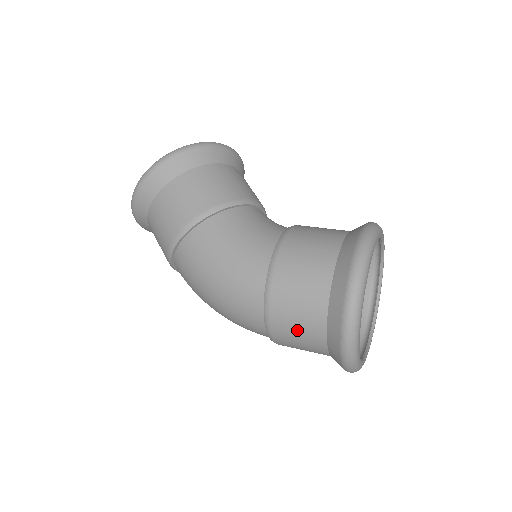
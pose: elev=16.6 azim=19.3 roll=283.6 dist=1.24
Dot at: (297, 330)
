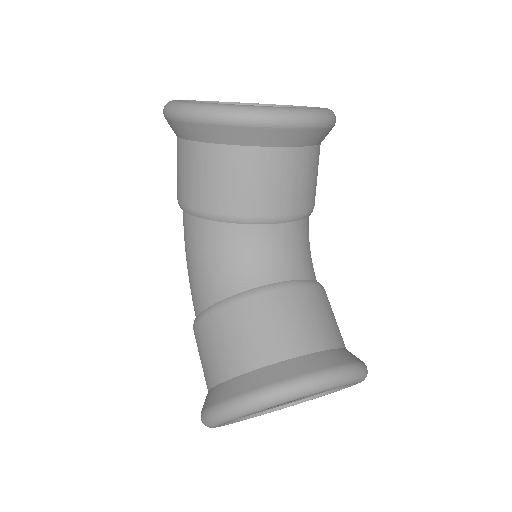
Dot at: occluded
